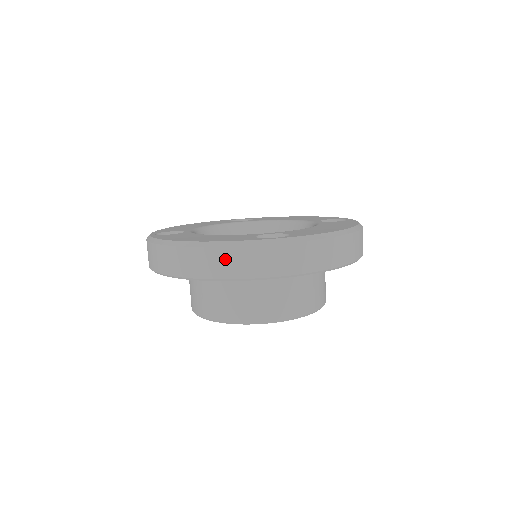
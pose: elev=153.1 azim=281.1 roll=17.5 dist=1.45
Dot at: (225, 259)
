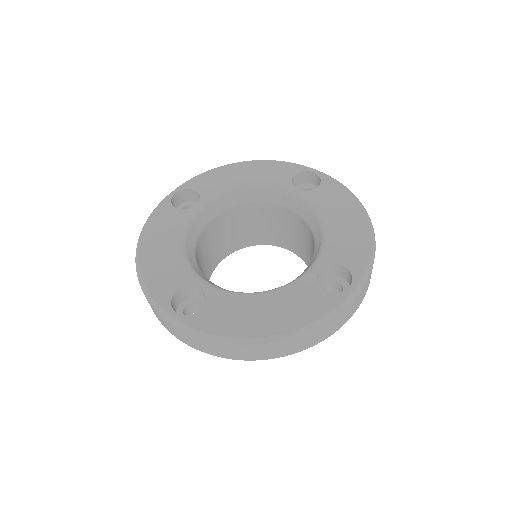
Dot at: (320, 333)
